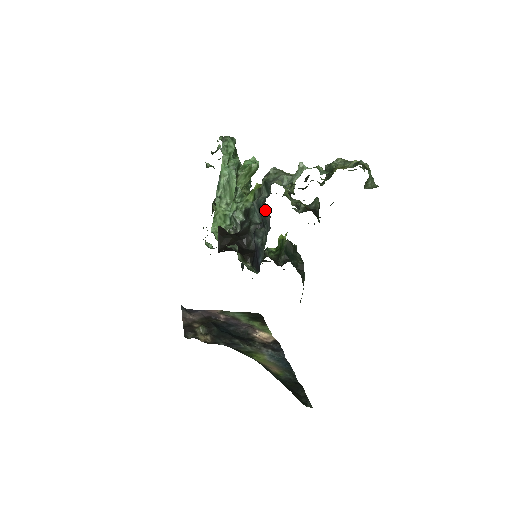
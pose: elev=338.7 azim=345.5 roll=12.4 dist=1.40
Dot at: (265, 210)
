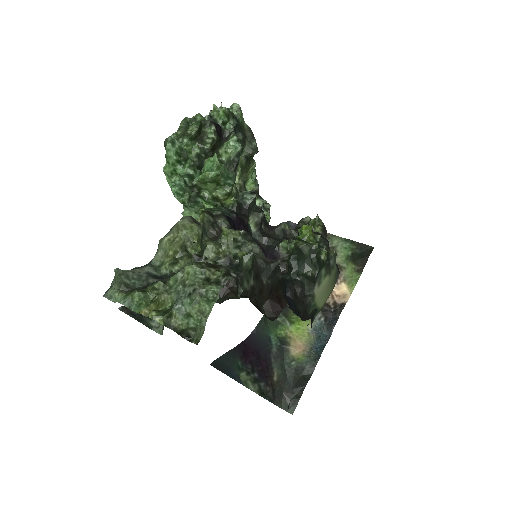
Dot at: occluded
